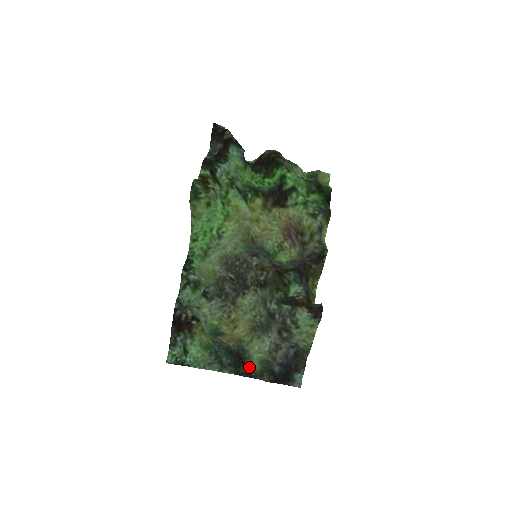
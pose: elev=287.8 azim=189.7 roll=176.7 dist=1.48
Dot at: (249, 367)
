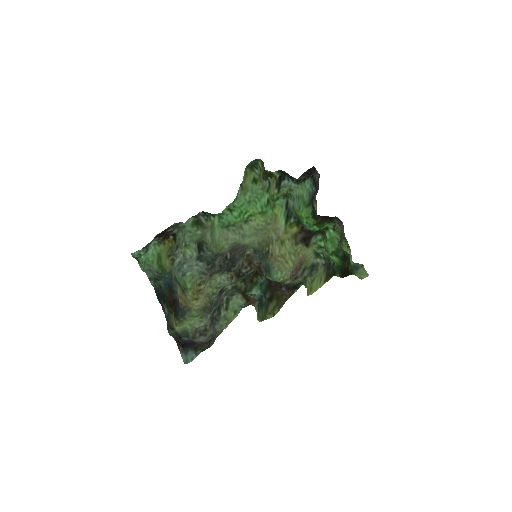
Dot at: (171, 312)
